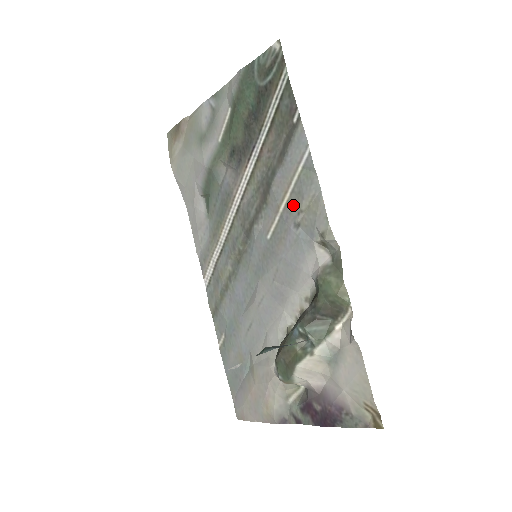
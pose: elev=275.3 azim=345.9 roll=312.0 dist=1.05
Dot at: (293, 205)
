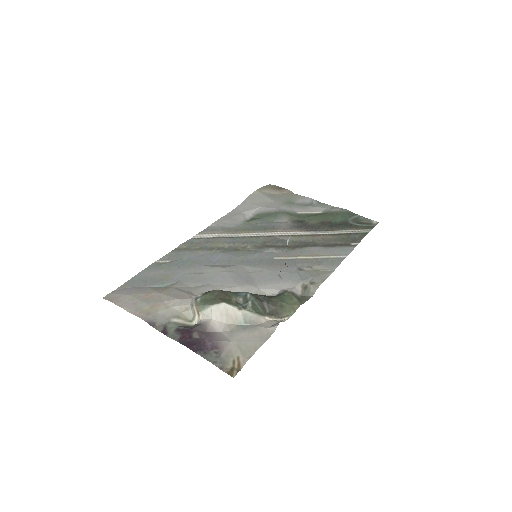
Dot at: (309, 262)
